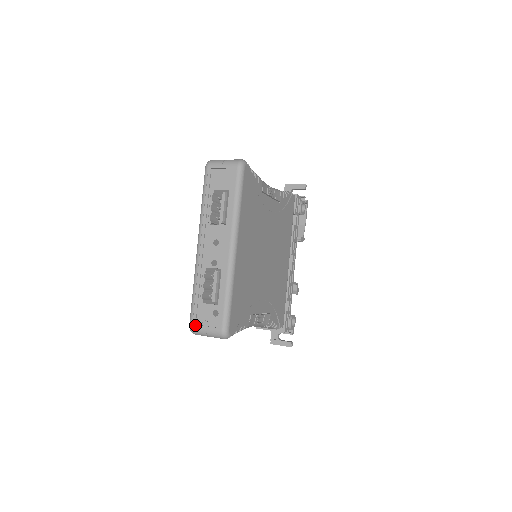
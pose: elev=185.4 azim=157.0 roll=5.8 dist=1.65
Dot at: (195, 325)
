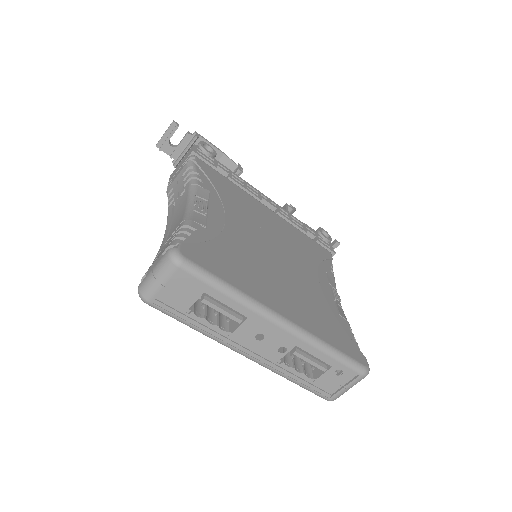
Dot at: (332, 397)
